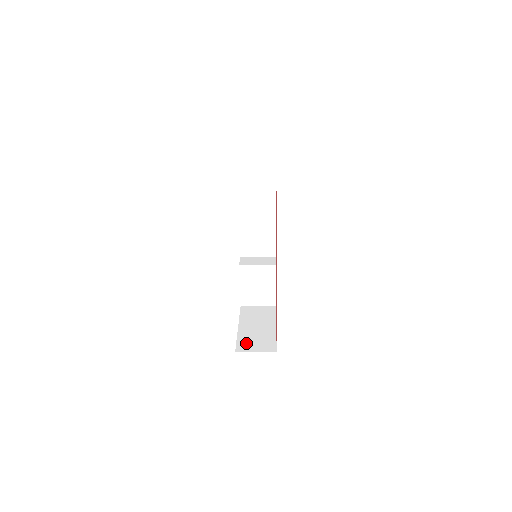
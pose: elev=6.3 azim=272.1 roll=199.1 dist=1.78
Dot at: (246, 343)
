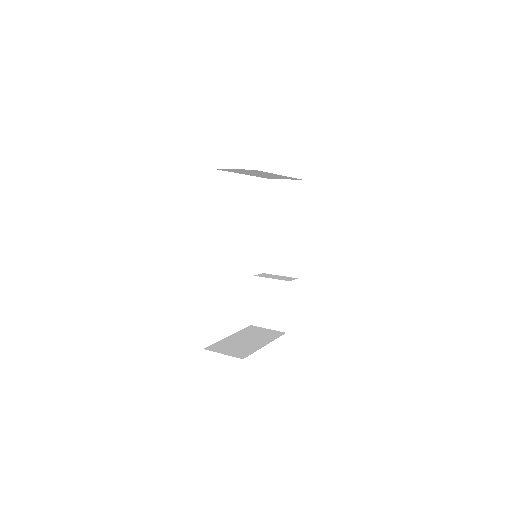
Dot at: (221, 346)
